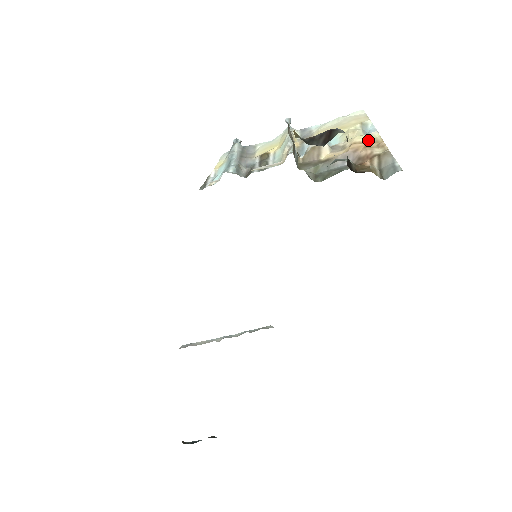
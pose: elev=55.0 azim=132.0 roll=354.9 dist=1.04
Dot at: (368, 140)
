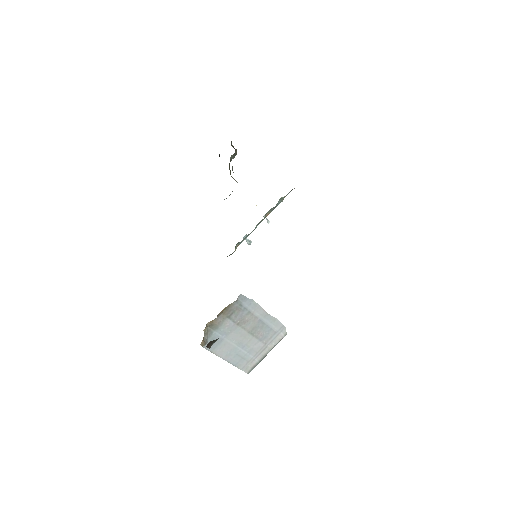
Dot at: occluded
